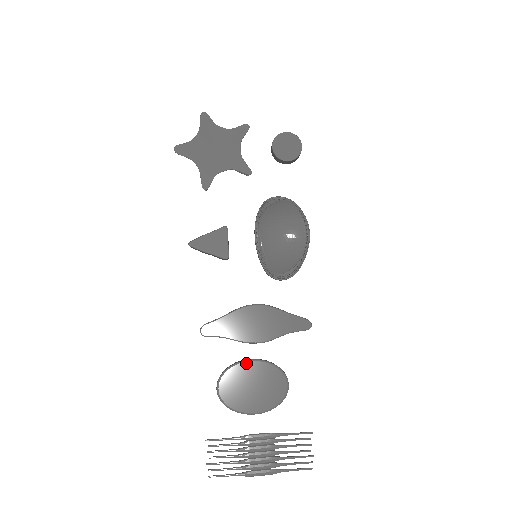
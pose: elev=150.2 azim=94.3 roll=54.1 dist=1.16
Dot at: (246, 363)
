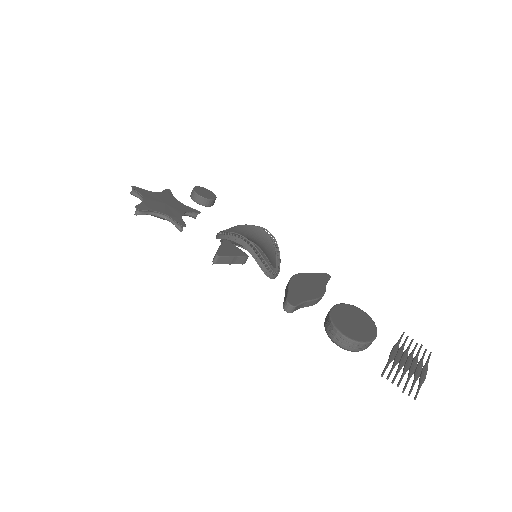
Dot at: (333, 310)
